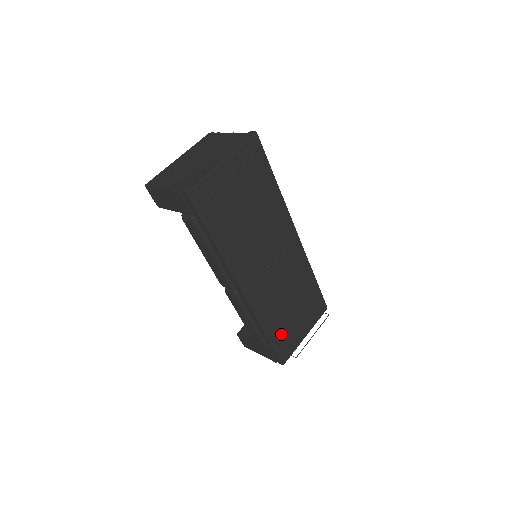
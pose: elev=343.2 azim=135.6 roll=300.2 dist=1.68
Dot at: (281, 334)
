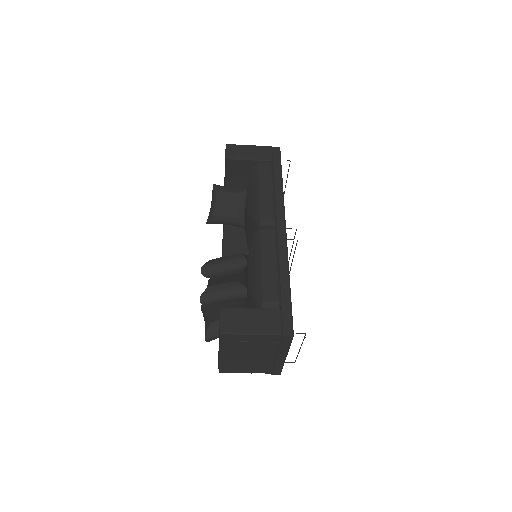
Dot at: occluded
